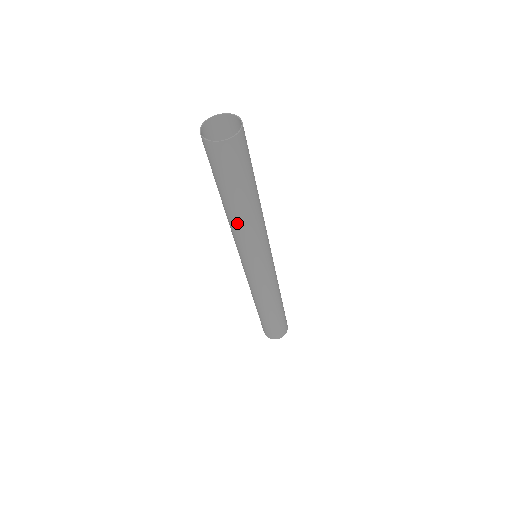
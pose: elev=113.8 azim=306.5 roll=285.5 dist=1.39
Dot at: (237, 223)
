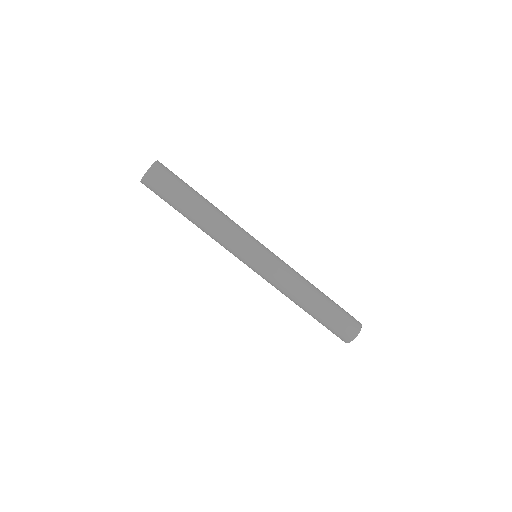
Dot at: (209, 223)
